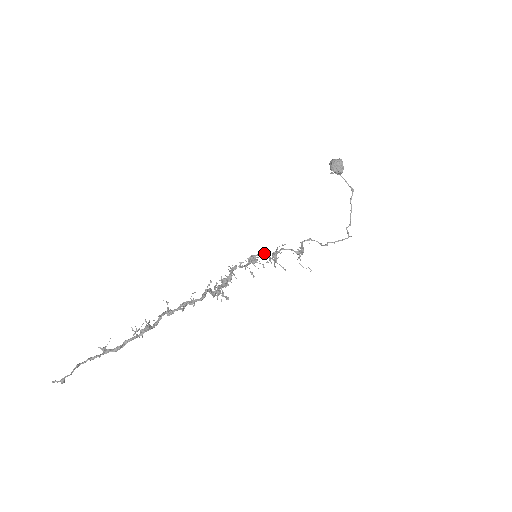
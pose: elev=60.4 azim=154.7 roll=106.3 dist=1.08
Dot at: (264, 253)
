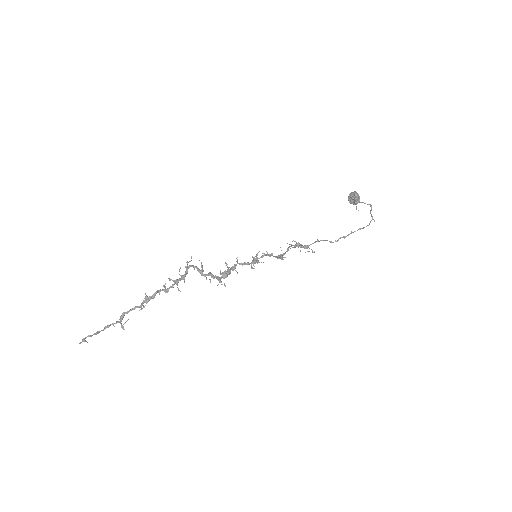
Dot at: (266, 255)
